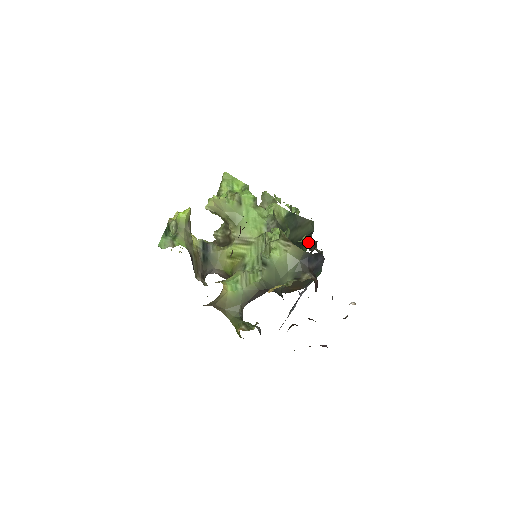
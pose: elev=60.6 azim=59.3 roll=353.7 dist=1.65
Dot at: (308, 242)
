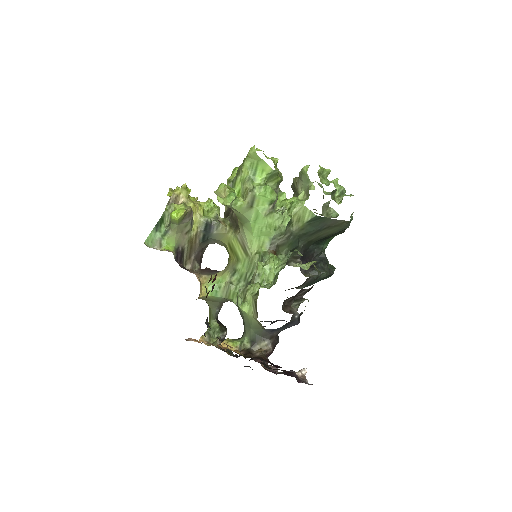
Dot at: (293, 296)
